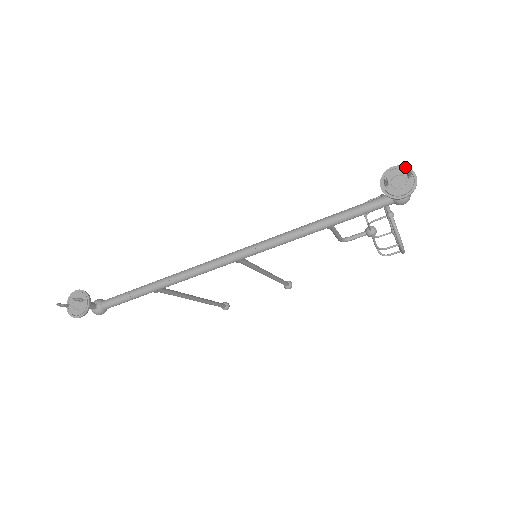
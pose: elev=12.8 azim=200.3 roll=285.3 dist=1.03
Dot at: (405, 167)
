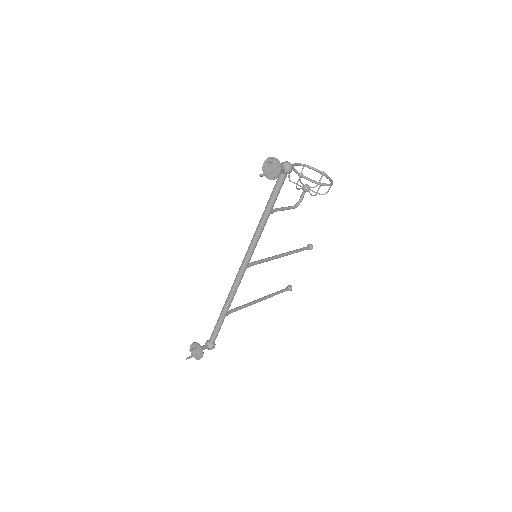
Dot at: (268, 158)
